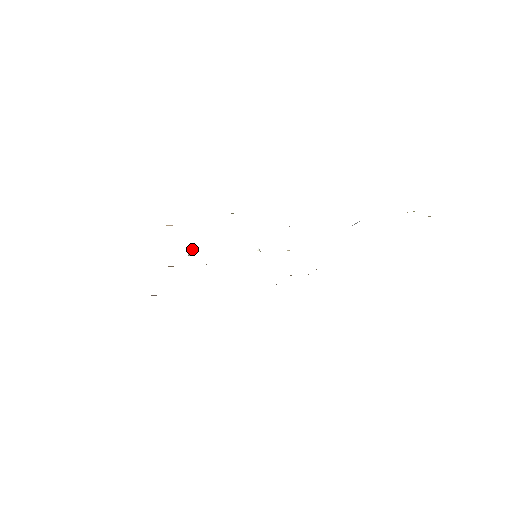
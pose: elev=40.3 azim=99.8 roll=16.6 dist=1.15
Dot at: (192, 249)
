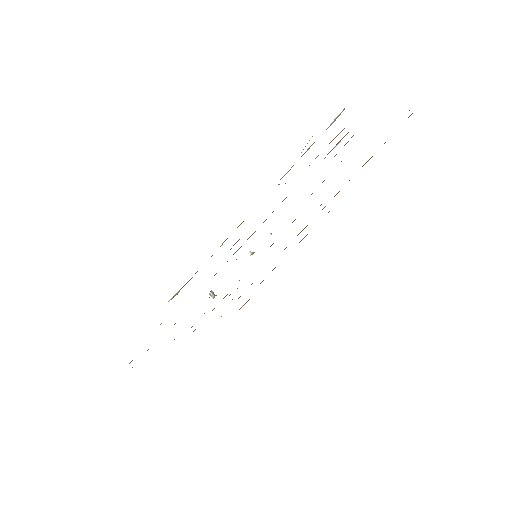
Dot at: (210, 292)
